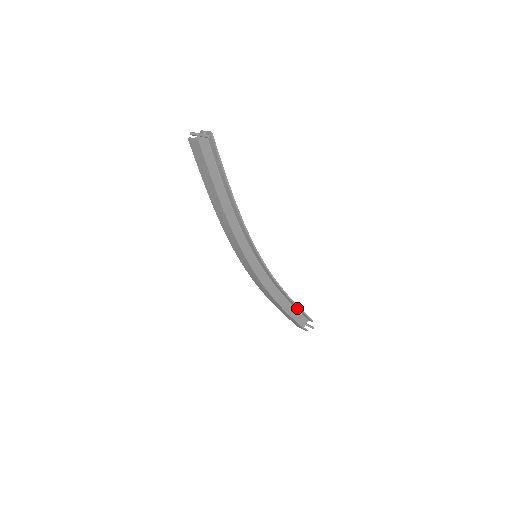
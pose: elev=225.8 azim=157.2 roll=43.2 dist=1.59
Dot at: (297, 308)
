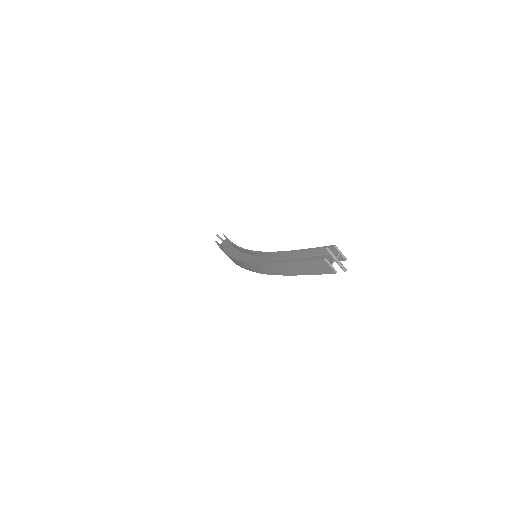
Dot at: occluded
